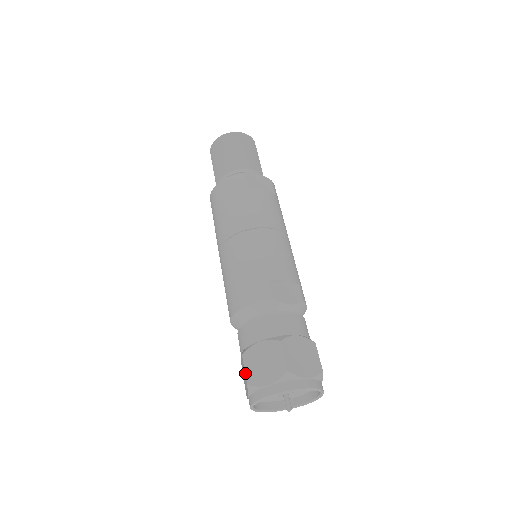
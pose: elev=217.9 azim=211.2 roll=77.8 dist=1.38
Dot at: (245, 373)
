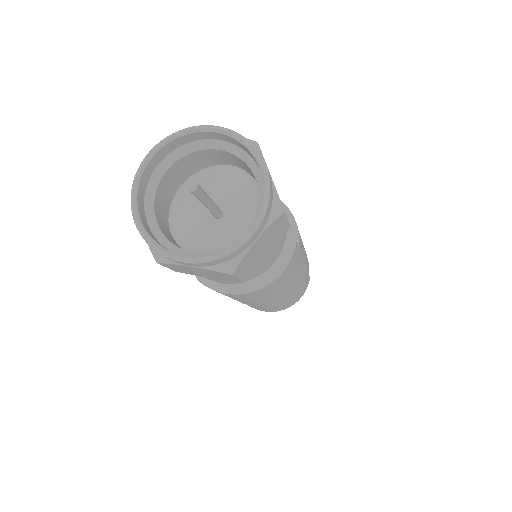
Dot at: occluded
